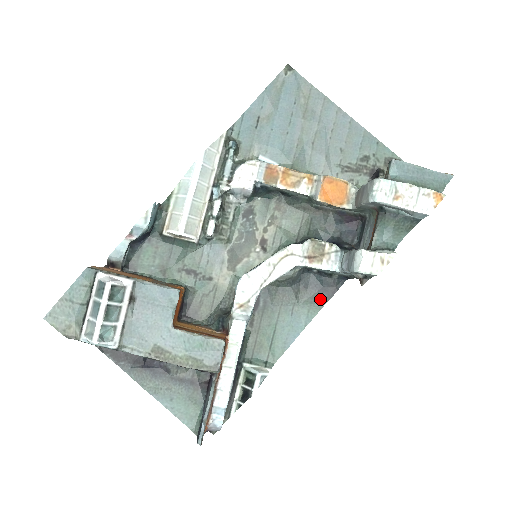
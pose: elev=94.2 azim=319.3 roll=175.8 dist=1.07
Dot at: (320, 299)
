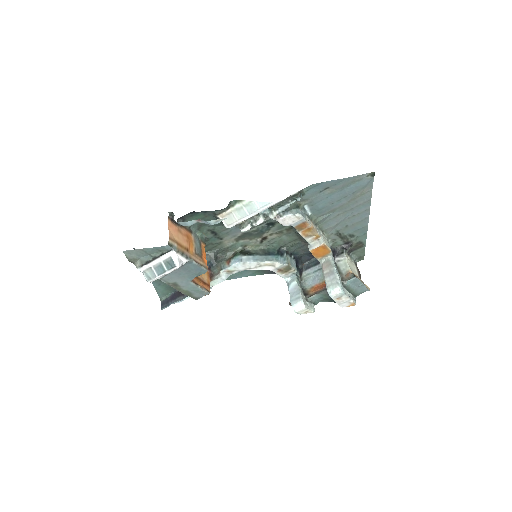
Dot at: (266, 272)
